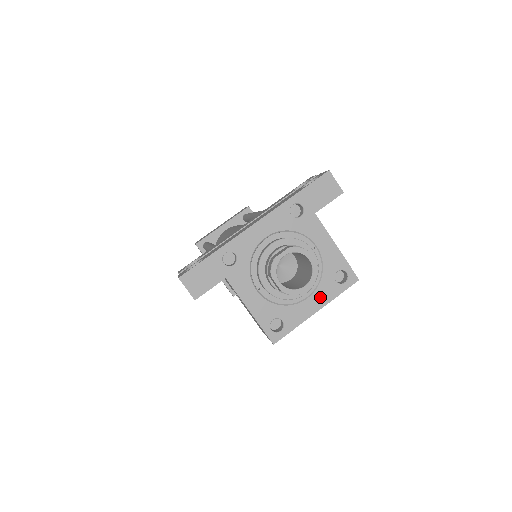
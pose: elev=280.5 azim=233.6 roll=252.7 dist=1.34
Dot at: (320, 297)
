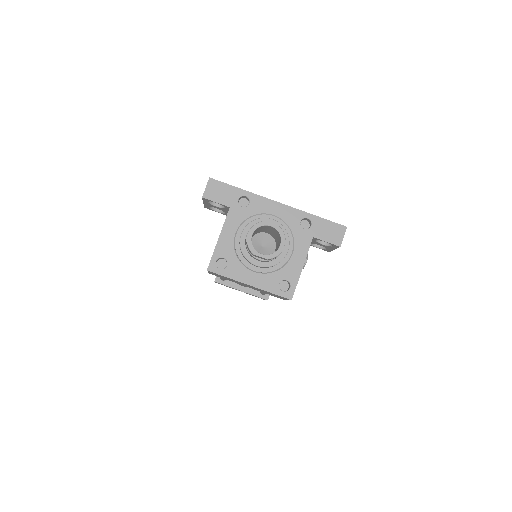
Dot at: (261, 280)
